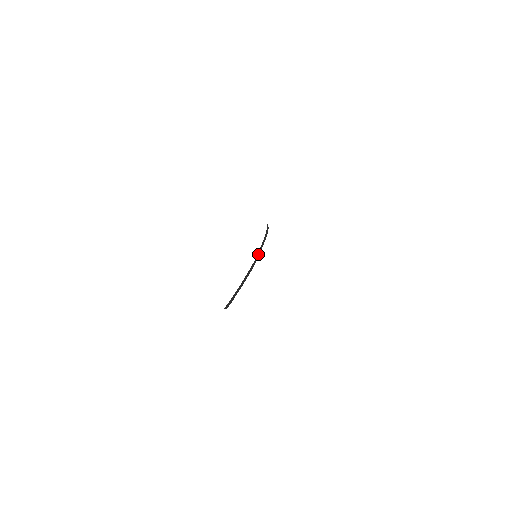
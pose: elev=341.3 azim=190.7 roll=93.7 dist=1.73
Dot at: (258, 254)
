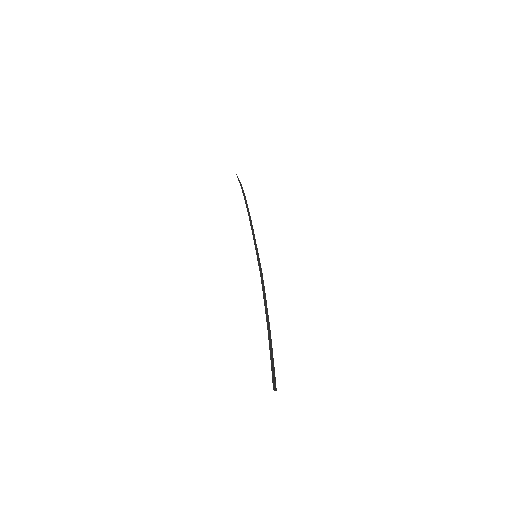
Dot at: (257, 252)
